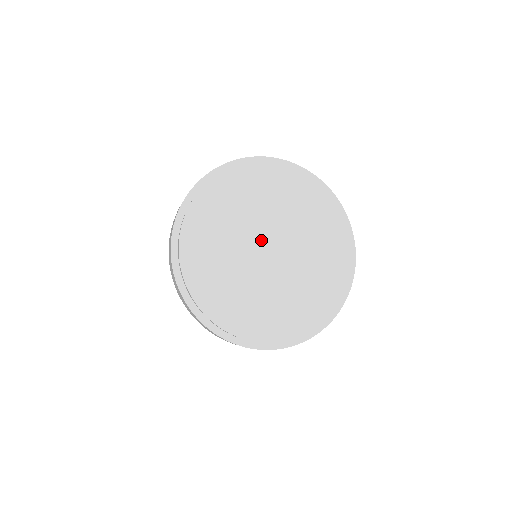
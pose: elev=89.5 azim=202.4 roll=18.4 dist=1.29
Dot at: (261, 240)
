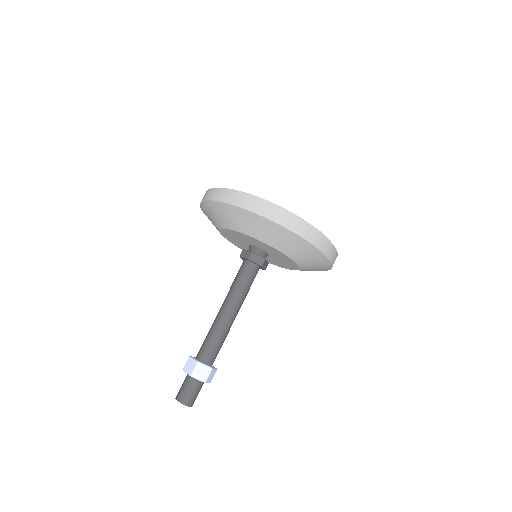
Dot at: occluded
